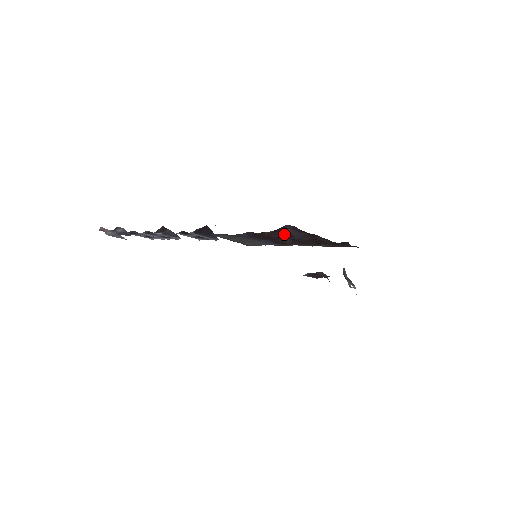
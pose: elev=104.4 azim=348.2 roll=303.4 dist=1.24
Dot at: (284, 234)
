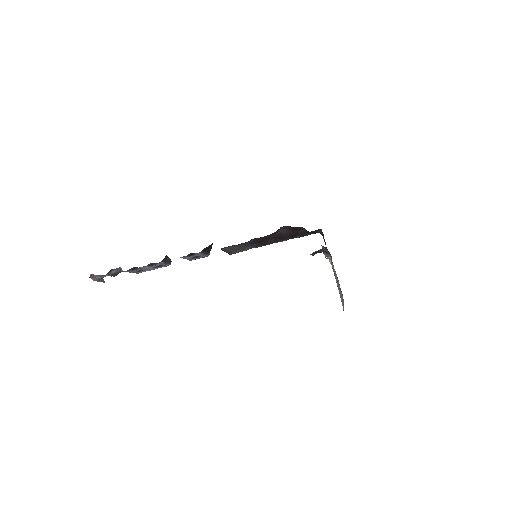
Dot at: (277, 234)
